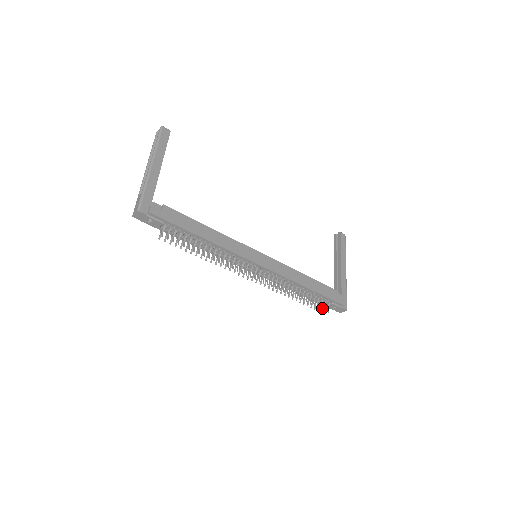
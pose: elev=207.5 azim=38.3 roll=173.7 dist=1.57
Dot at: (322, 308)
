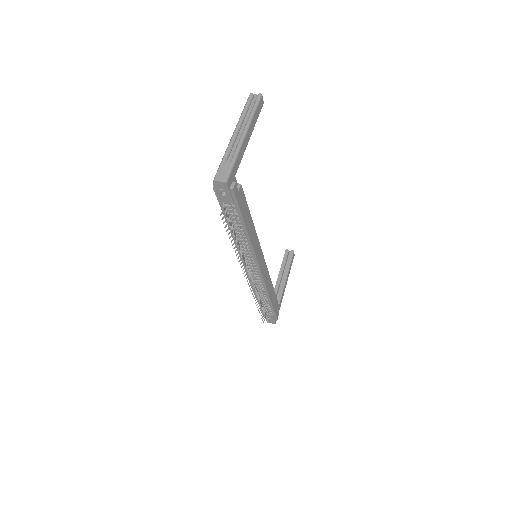
Dot at: (264, 316)
